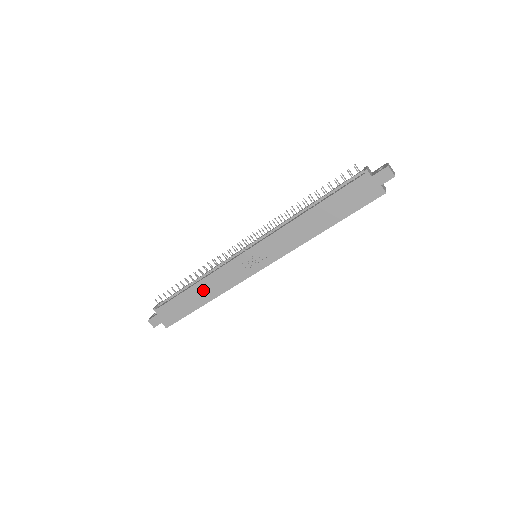
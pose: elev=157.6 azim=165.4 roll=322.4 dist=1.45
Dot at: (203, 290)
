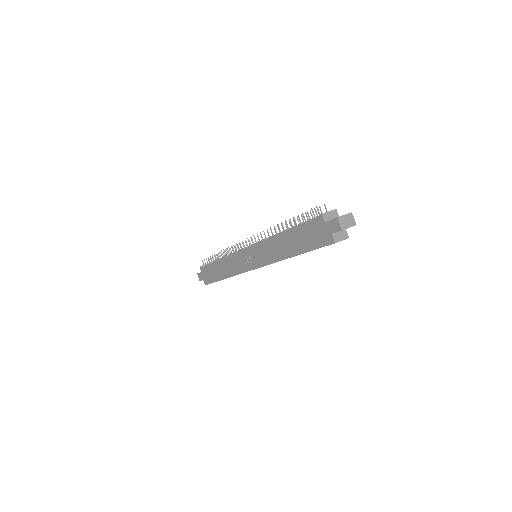
Dot at: (223, 267)
